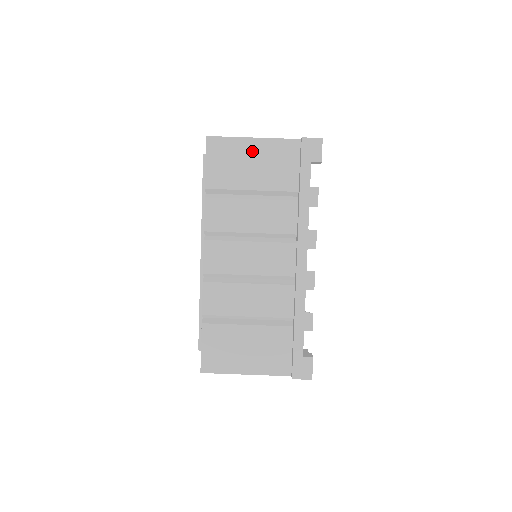
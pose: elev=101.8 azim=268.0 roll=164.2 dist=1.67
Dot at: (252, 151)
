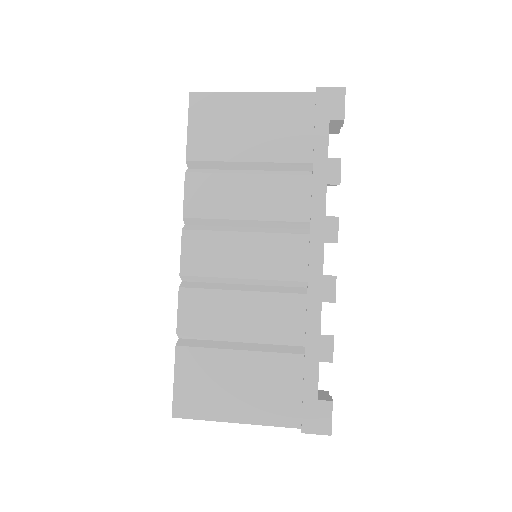
Dot at: (249, 110)
